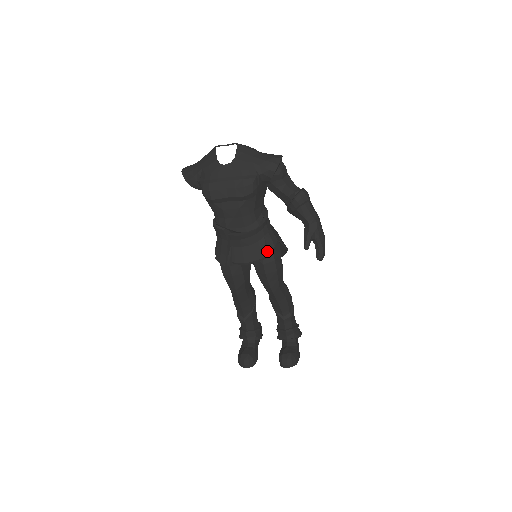
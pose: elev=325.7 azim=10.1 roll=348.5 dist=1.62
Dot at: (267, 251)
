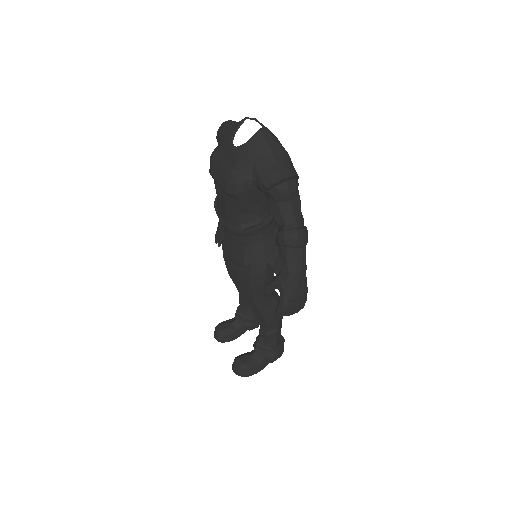
Dot at: (244, 261)
